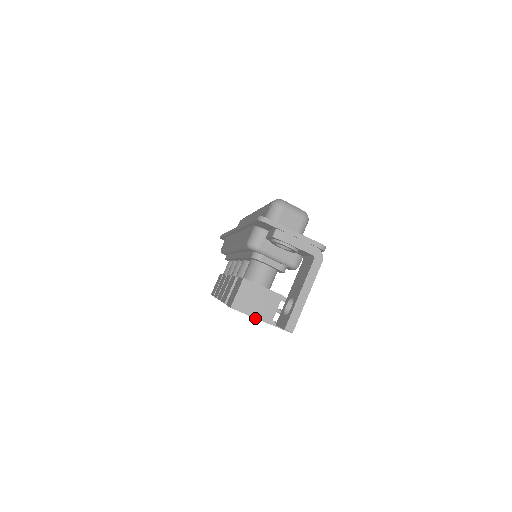
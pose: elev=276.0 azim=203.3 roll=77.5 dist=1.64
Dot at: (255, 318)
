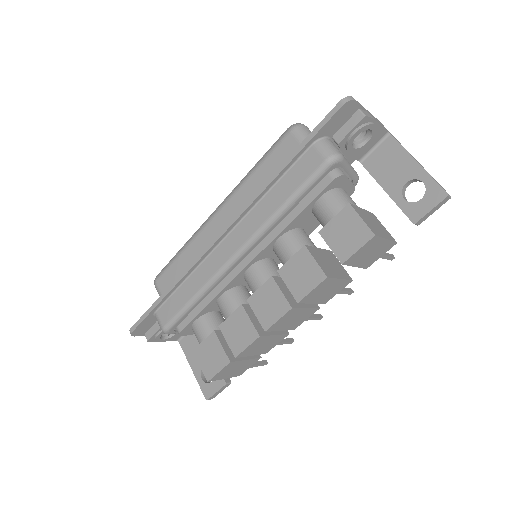
Dot at: (389, 240)
